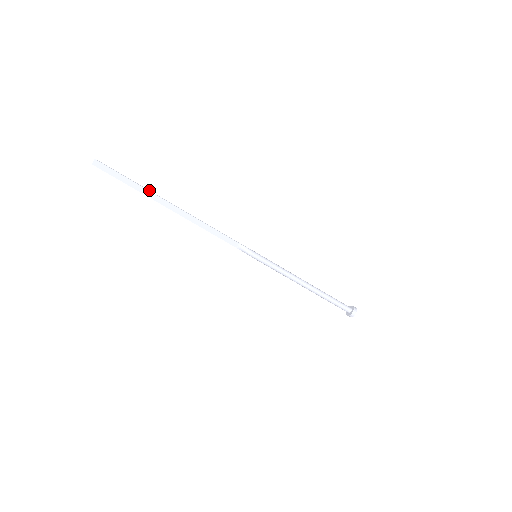
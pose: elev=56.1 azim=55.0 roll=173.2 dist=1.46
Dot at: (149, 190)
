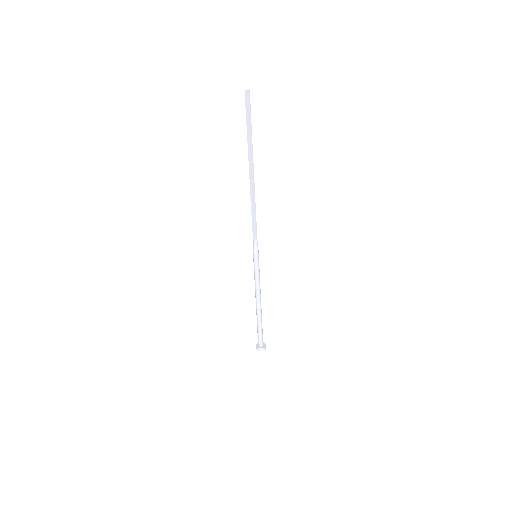
Dot at: occluded
